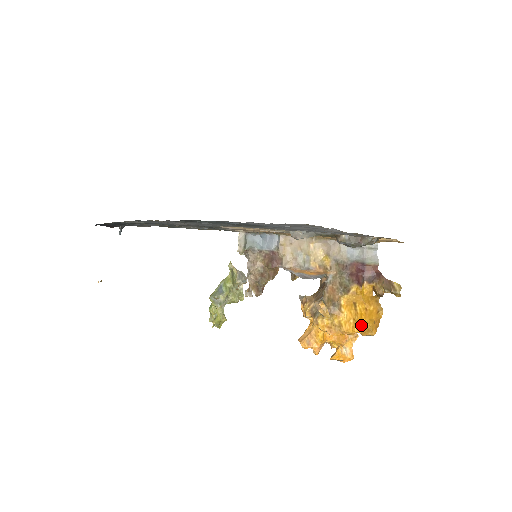
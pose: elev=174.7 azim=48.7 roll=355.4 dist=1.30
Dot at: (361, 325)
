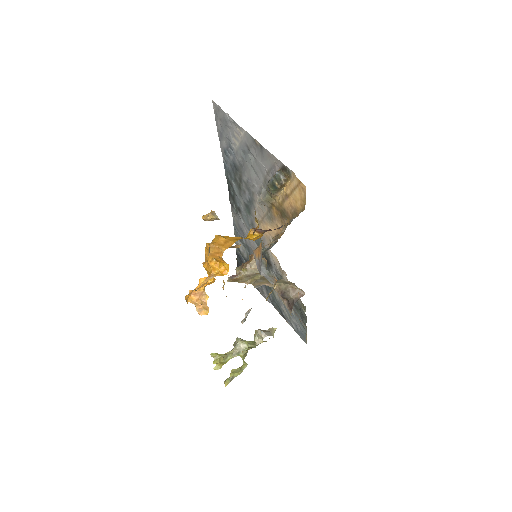
Dot at: occluded
